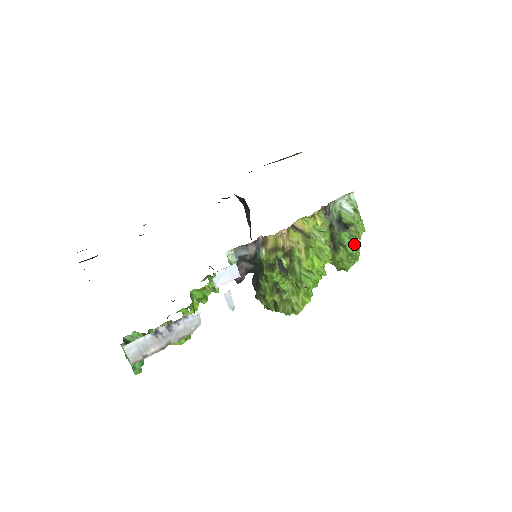
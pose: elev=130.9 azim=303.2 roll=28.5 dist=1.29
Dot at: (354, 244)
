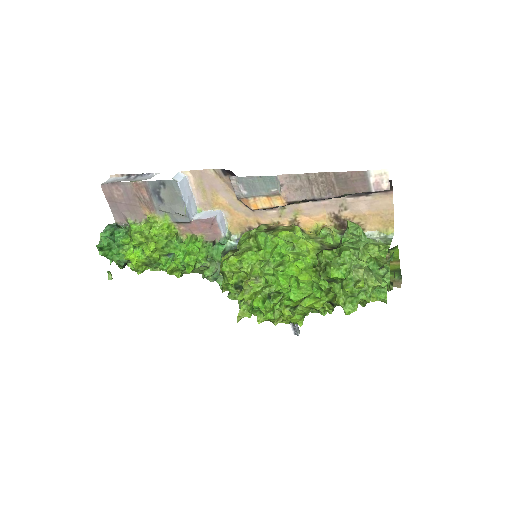
Dot at: (353, 248)
